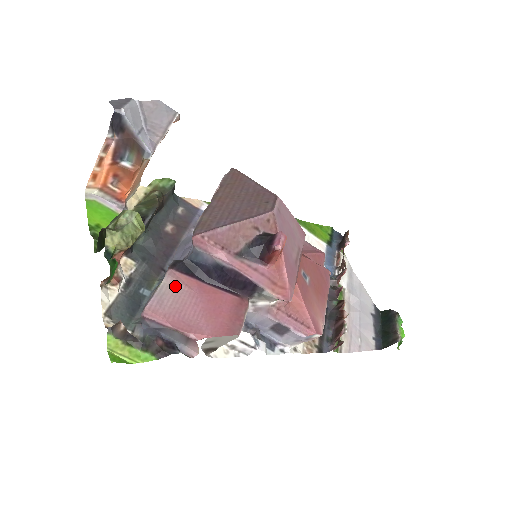
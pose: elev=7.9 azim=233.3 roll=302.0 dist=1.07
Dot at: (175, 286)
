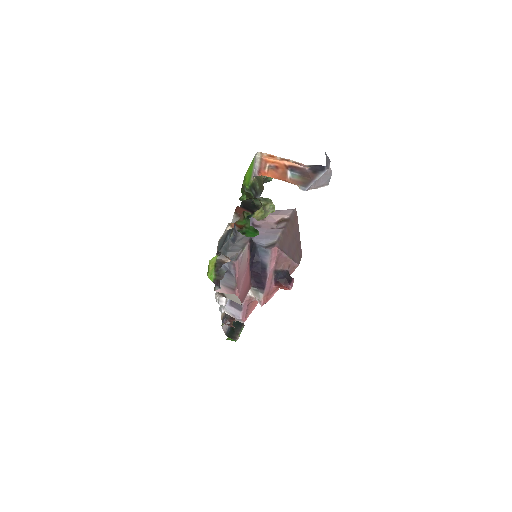
Dot at: (246, 256)
